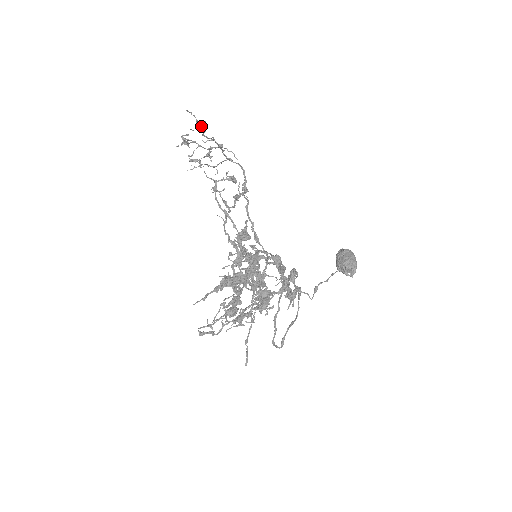
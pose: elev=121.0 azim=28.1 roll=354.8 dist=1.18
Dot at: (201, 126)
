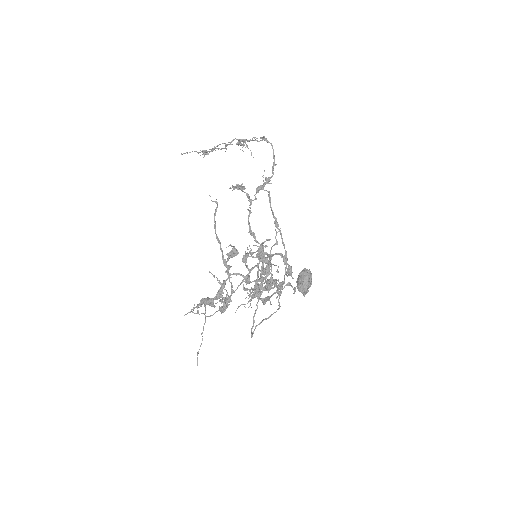
Dot at: (205, 152)
